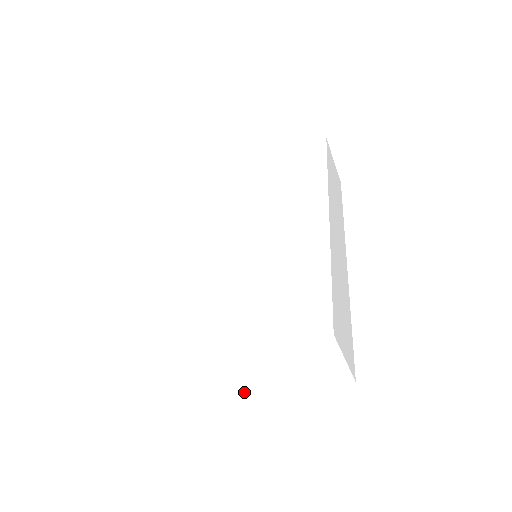
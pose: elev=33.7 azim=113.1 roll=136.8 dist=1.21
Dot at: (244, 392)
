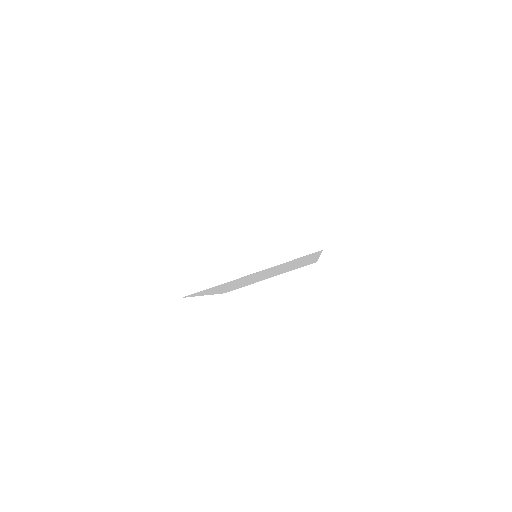
Dot at: (244, 271)
